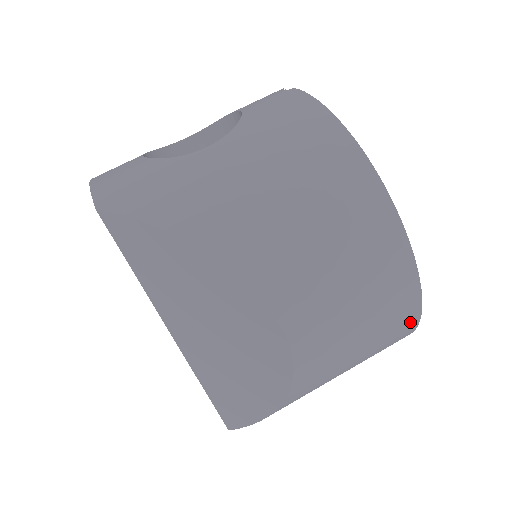
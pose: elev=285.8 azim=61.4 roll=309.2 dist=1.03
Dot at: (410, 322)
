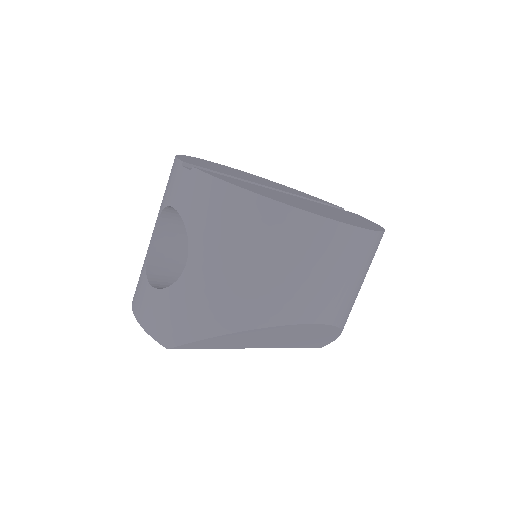
Dot at: (379, 240)
